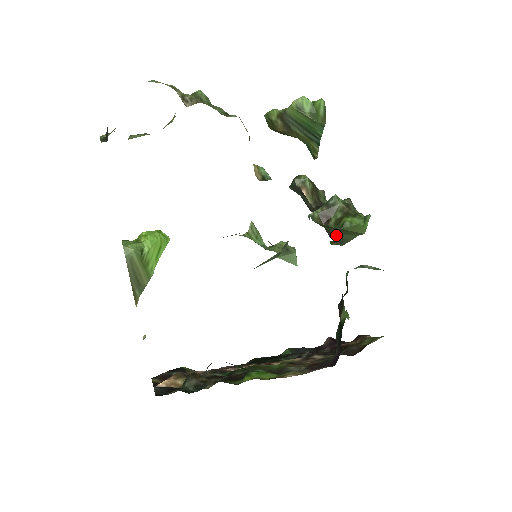
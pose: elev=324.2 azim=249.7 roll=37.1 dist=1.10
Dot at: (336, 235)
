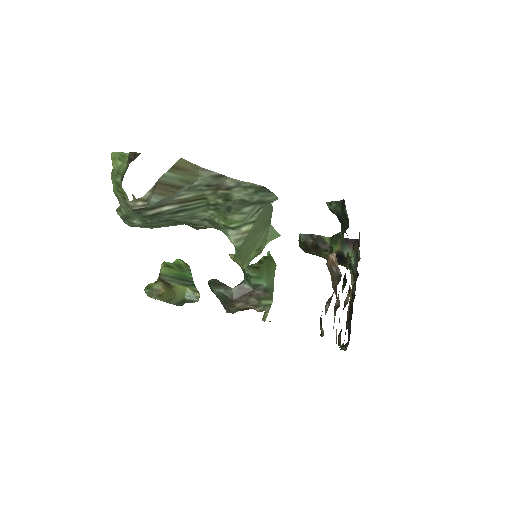
Dot at: (265, 284)
